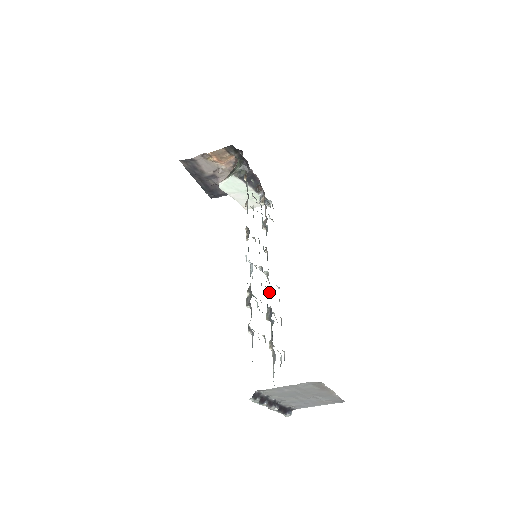
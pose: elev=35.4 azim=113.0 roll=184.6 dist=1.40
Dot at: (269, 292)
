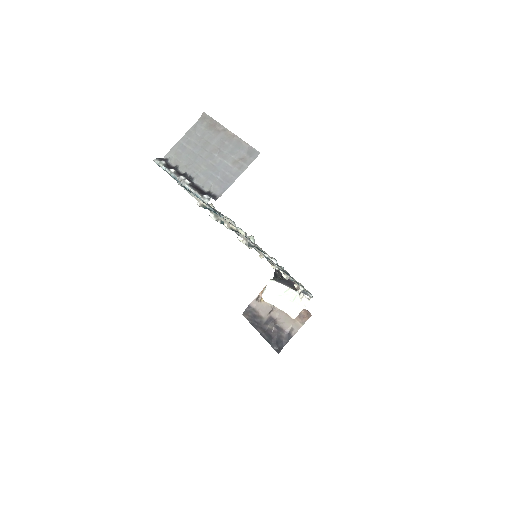
Dot at: occluded
